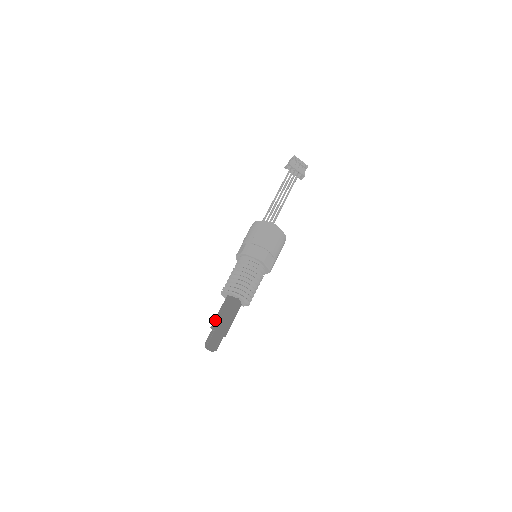
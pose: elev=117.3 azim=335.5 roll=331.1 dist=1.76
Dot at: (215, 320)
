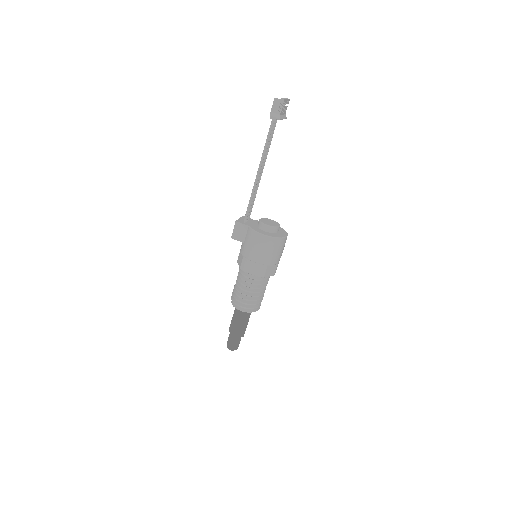
Dot at: (236, 332)
